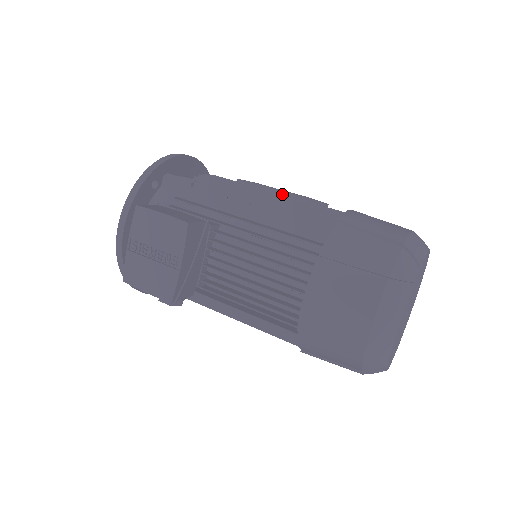
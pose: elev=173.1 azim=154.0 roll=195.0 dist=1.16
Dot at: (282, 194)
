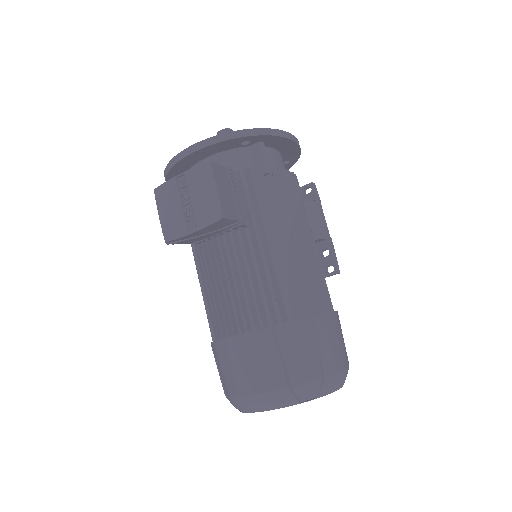
Dot at: (323, 232)
